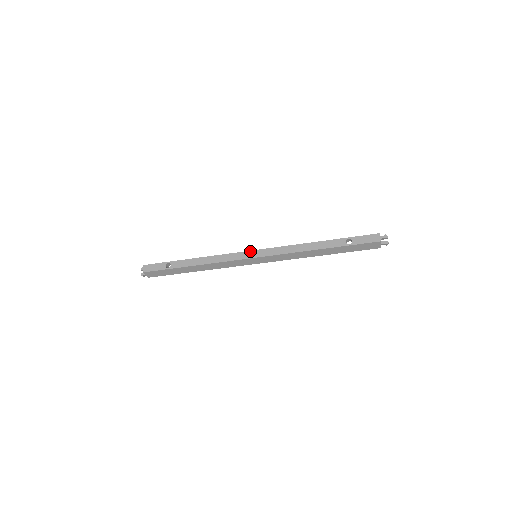
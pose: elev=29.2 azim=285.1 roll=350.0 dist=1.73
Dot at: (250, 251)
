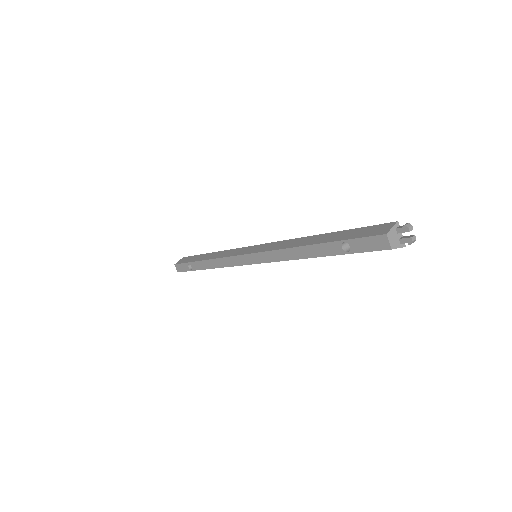
Dot at: (244, 255)
